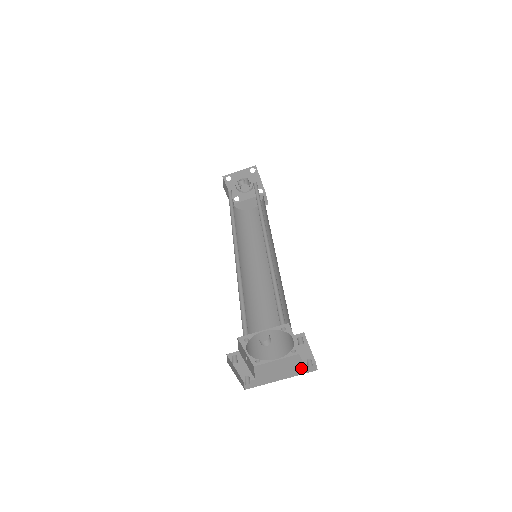
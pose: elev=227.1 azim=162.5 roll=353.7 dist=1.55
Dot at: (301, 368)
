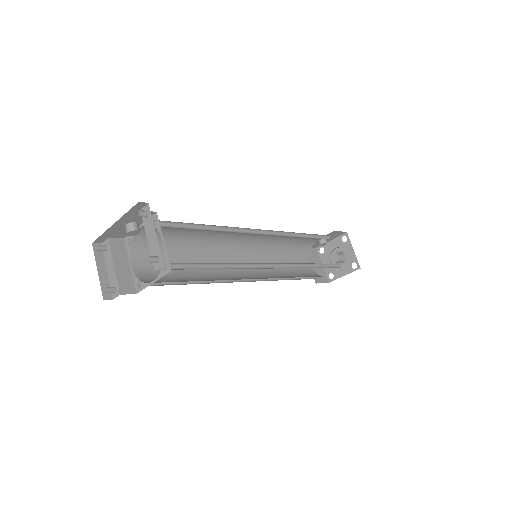
Dot at: occluded
